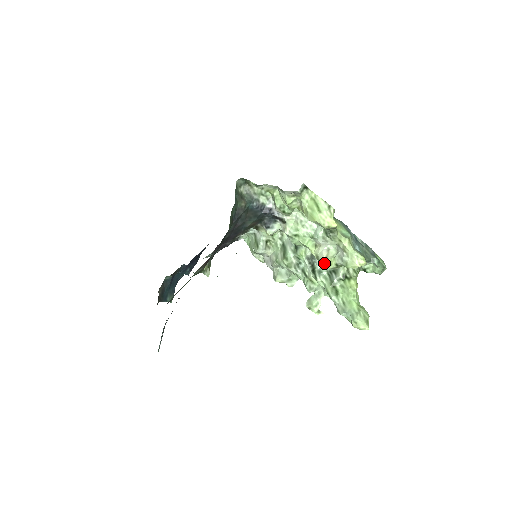
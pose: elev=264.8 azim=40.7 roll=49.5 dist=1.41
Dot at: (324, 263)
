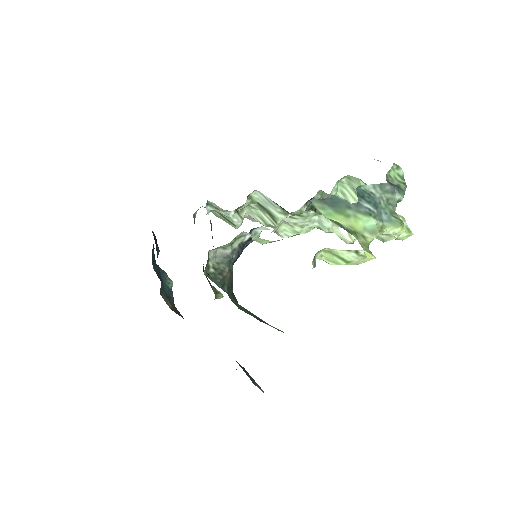
Dot at: occluded
